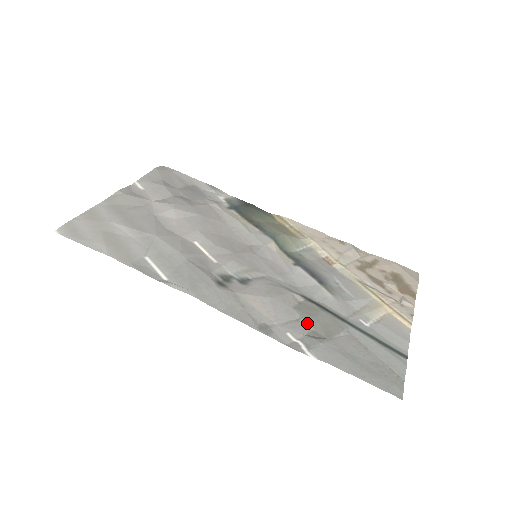
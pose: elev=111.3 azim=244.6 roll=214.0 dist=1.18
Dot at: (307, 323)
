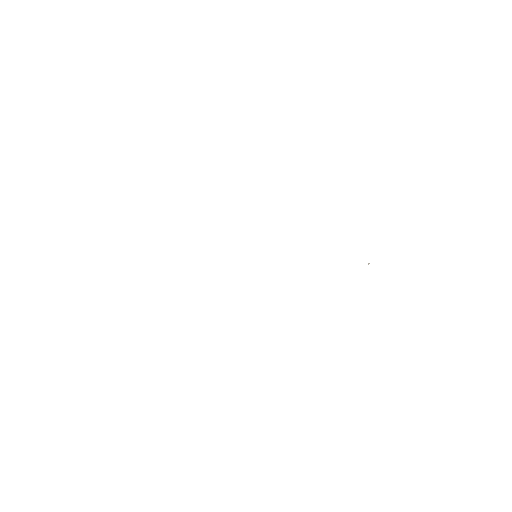
Dot at: occluded
